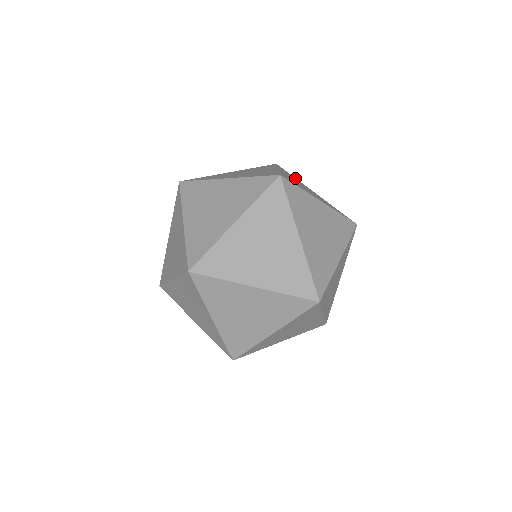
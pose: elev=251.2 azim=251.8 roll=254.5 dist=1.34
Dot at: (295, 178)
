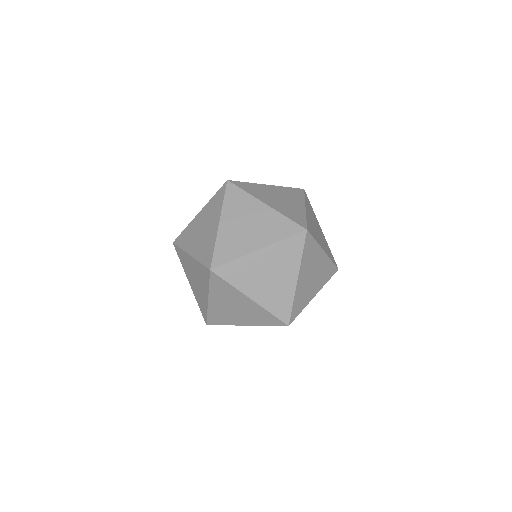
Dot at: occluded
